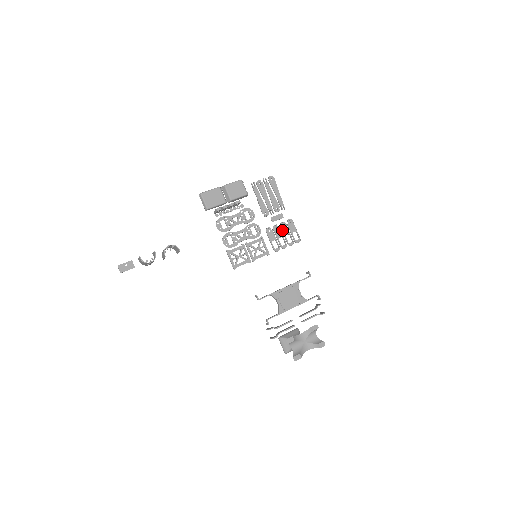
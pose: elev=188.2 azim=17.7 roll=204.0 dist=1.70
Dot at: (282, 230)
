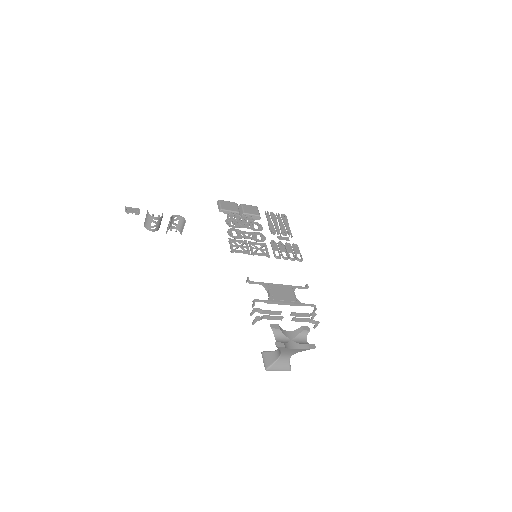
Dot at: (286, 247)
